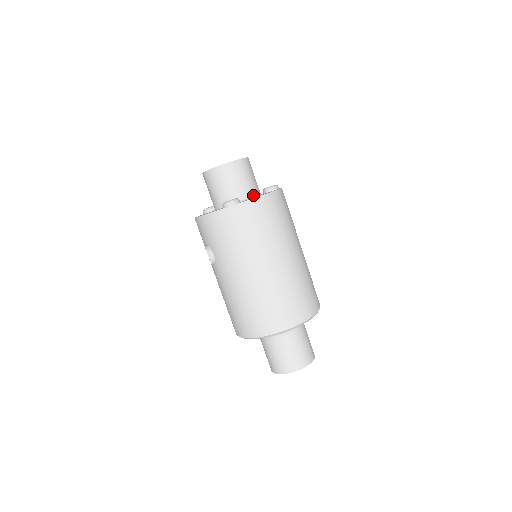
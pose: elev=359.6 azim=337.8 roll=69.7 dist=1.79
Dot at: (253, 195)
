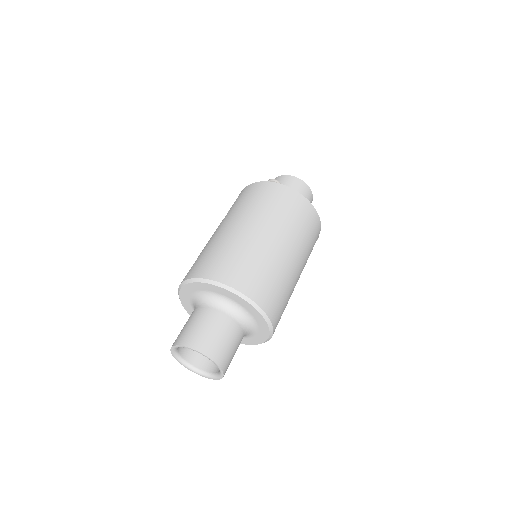
Dot at: occluded
